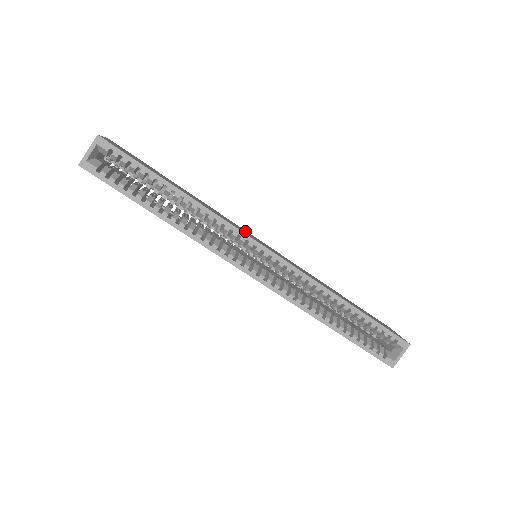
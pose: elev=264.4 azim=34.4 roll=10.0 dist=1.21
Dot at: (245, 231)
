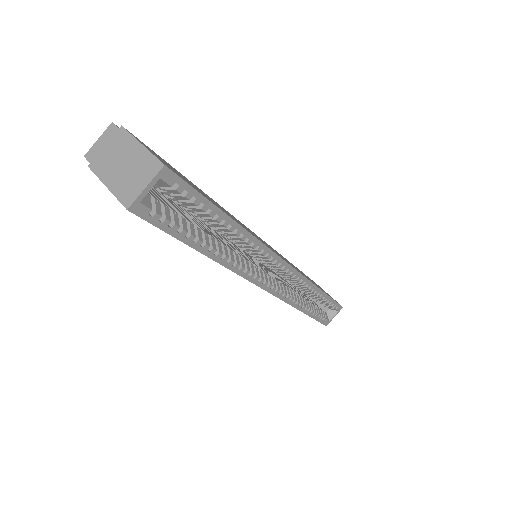
Dot at: occluded
